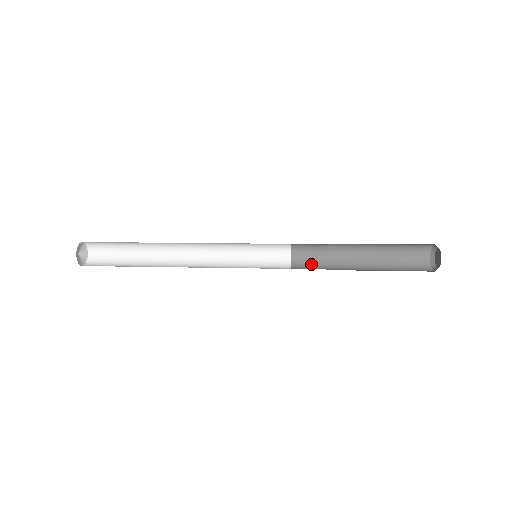
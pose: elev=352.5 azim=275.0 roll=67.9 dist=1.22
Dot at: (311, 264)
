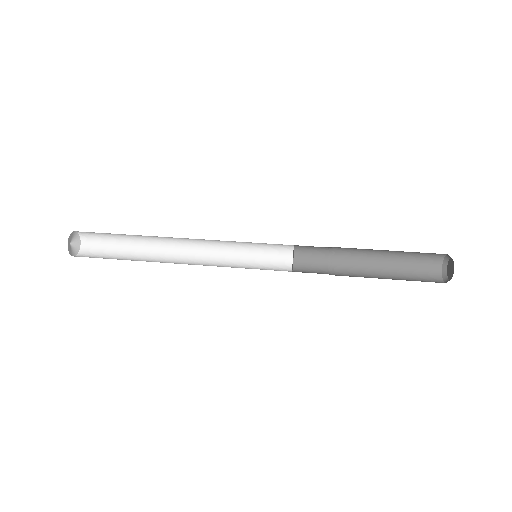
Dot at: (315, 255)
